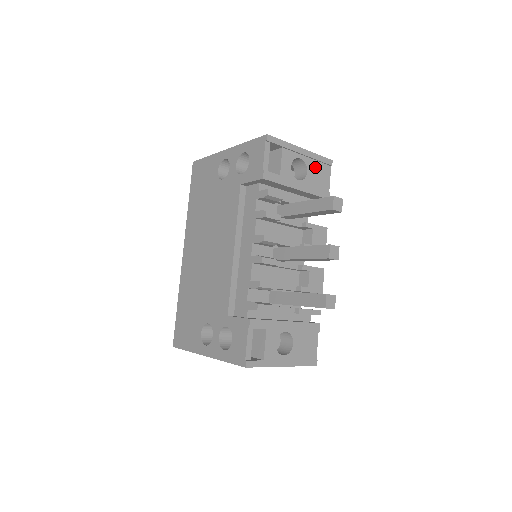
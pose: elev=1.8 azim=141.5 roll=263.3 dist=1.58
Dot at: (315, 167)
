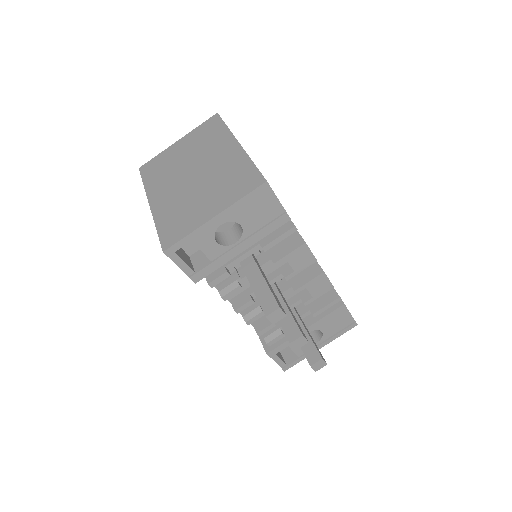
Dot at: (247, 210)
